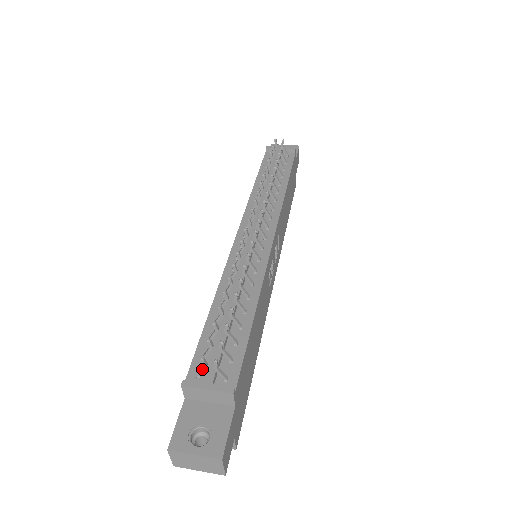
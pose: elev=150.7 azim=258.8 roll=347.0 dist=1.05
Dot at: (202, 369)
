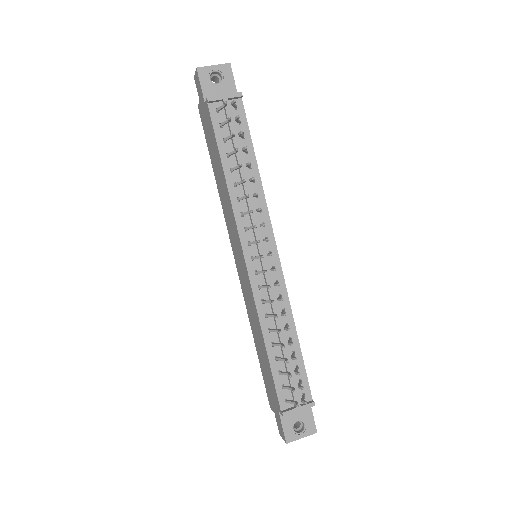
Dot at: occluded
